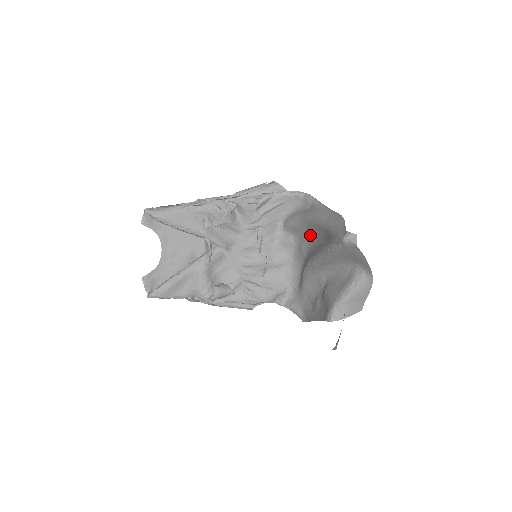
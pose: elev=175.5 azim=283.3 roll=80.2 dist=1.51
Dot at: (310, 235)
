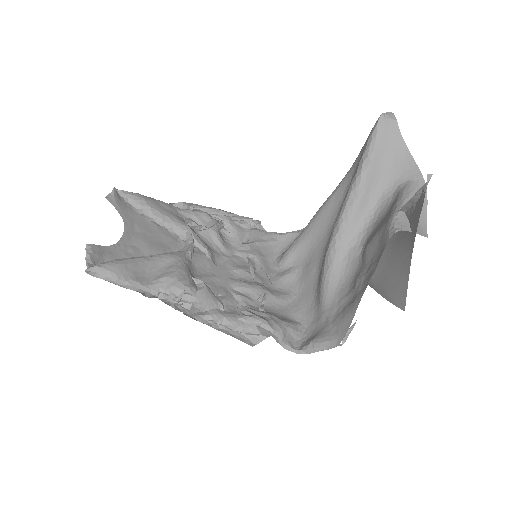
Dot at: (321, 235)
